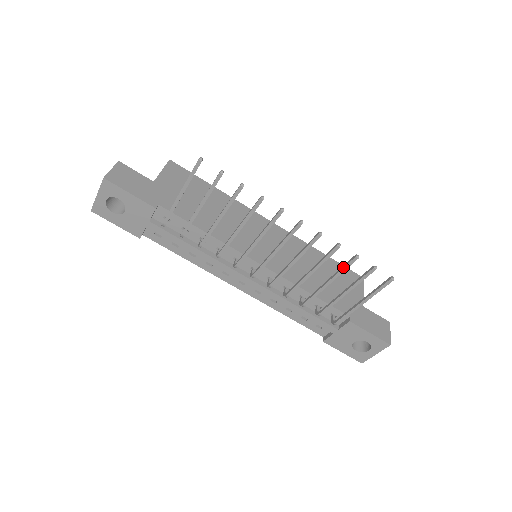
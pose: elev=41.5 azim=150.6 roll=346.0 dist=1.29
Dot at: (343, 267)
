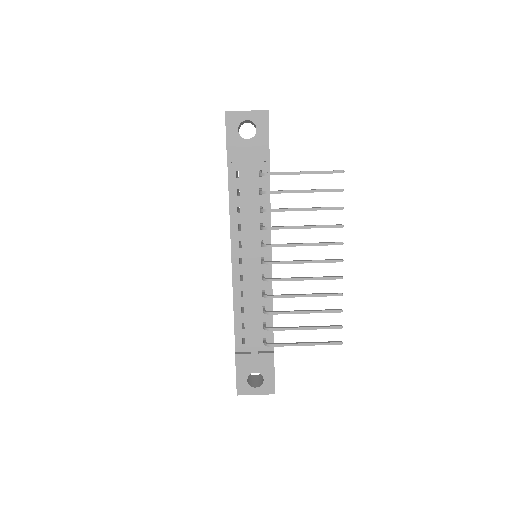
Dot at: (327, 310)
